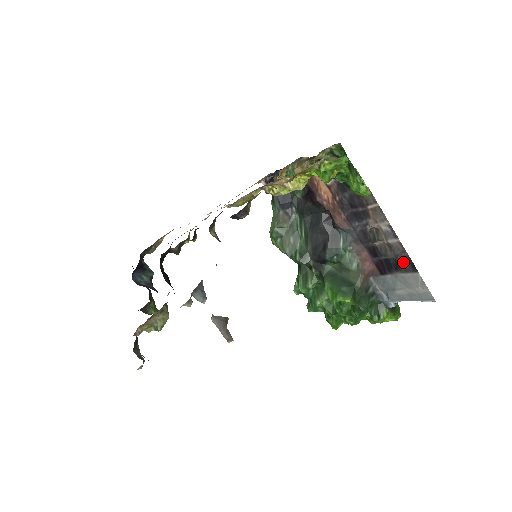
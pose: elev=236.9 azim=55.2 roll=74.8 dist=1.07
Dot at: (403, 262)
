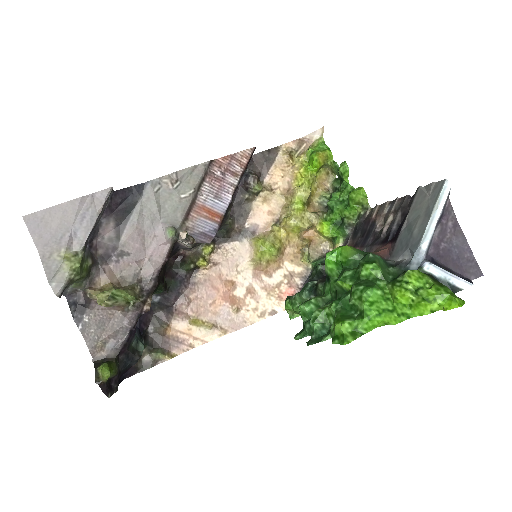
Dot at: (408, 206)
